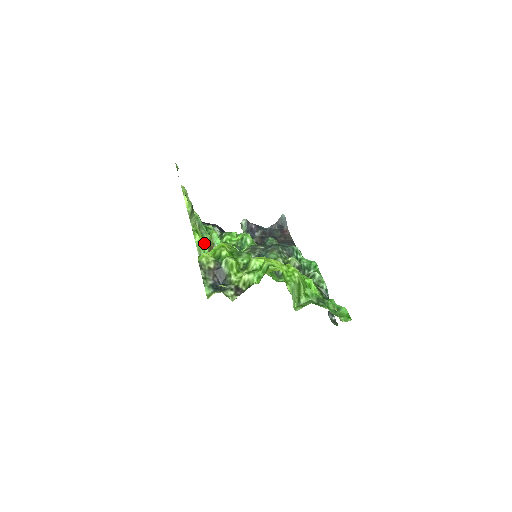
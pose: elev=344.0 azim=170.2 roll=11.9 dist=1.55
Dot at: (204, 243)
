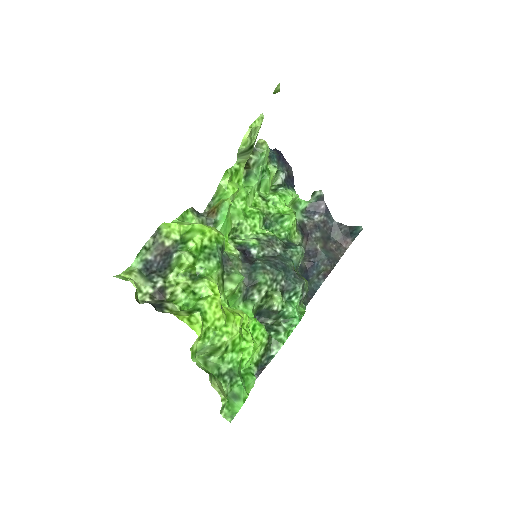
Dot at: (226, 193)
